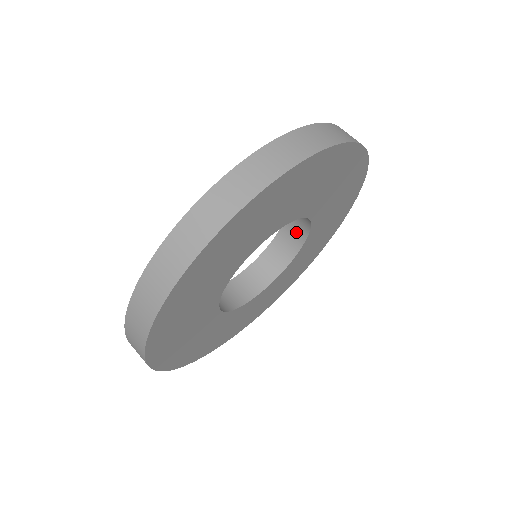
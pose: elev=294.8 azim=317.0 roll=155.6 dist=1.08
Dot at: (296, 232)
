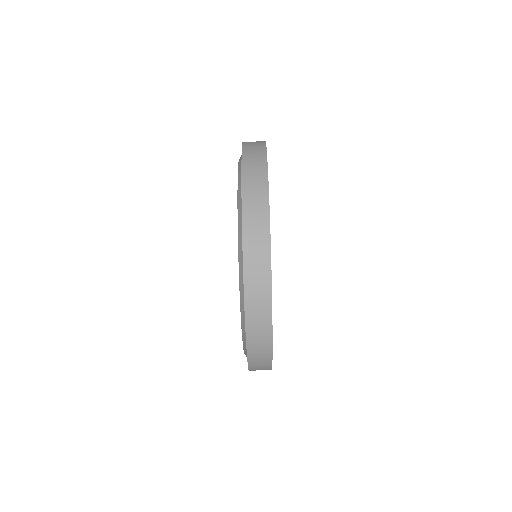
Dot at: occluded
